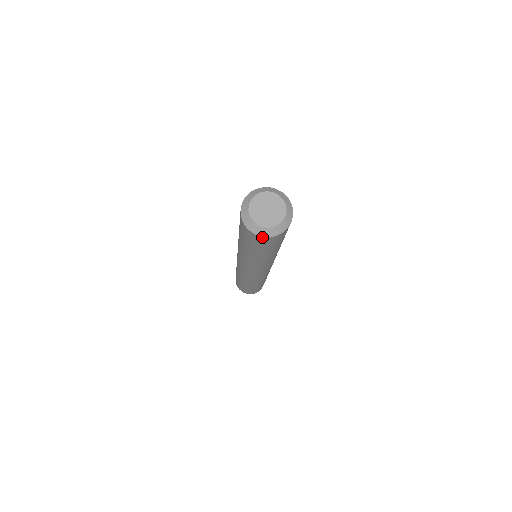
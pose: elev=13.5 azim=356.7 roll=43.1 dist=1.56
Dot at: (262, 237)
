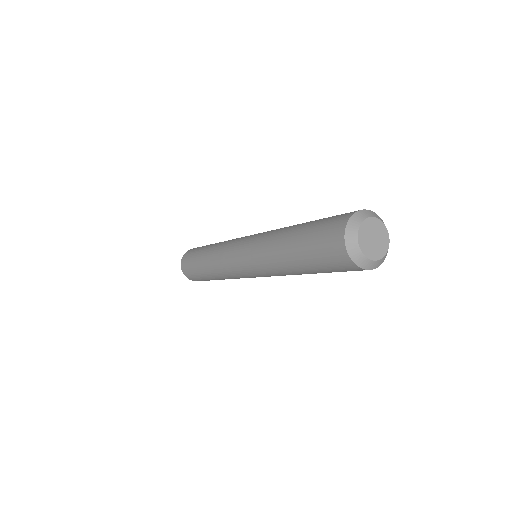
Dot at: (355, 265)
